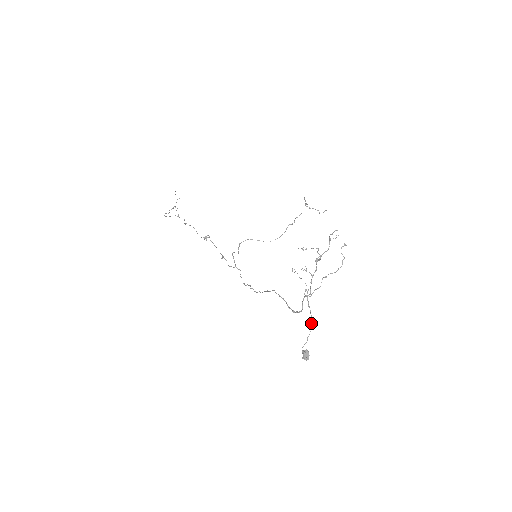
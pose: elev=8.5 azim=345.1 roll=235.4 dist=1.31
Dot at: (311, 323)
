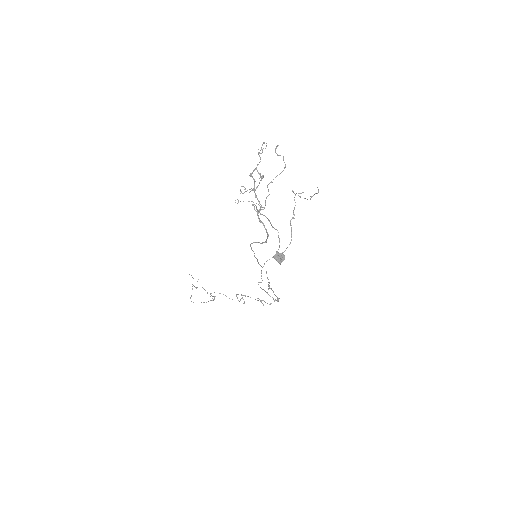
Dot at: occluded
